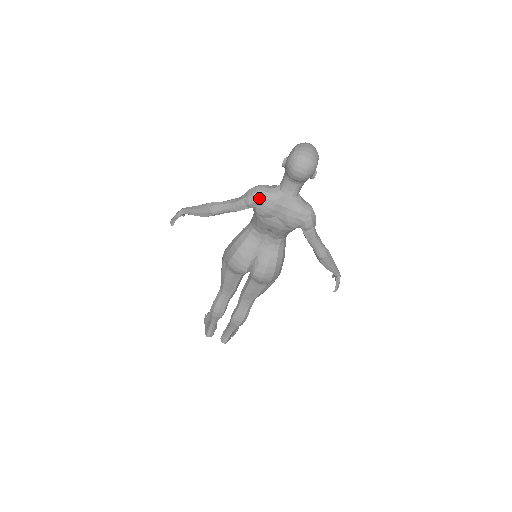
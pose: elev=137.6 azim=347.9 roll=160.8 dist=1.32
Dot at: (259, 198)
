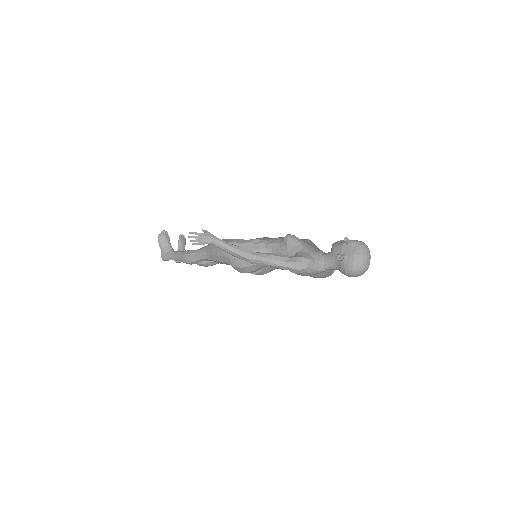
Dot at: (304, 272)
